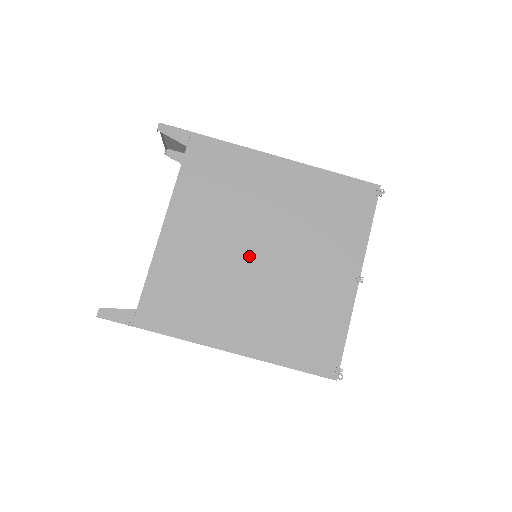
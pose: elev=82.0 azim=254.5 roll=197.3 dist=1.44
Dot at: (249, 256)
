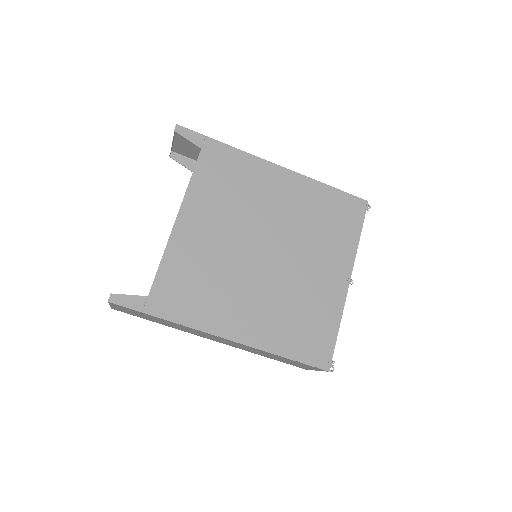
Dot at: (255, 254)
